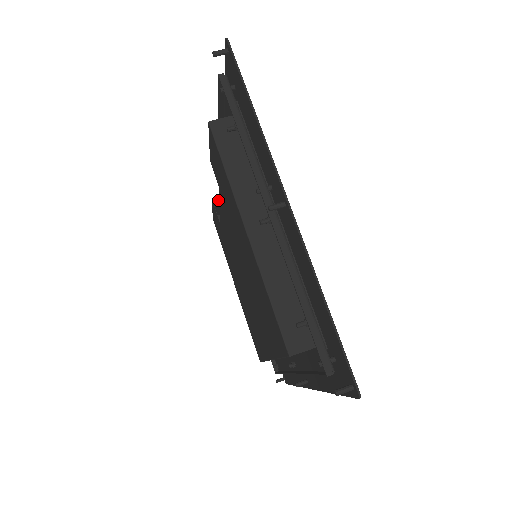
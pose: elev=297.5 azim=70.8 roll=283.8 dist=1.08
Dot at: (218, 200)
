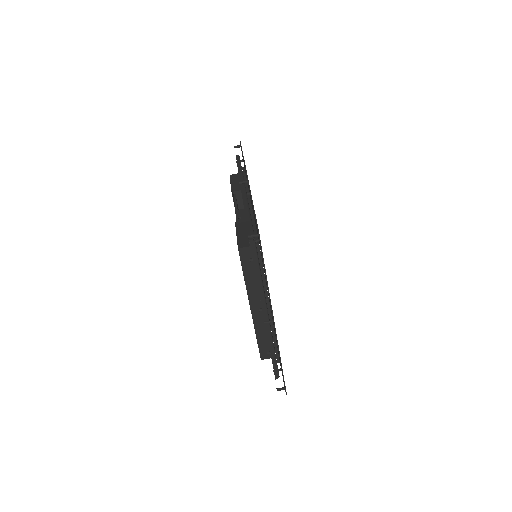
Dot at: (236, 189)
